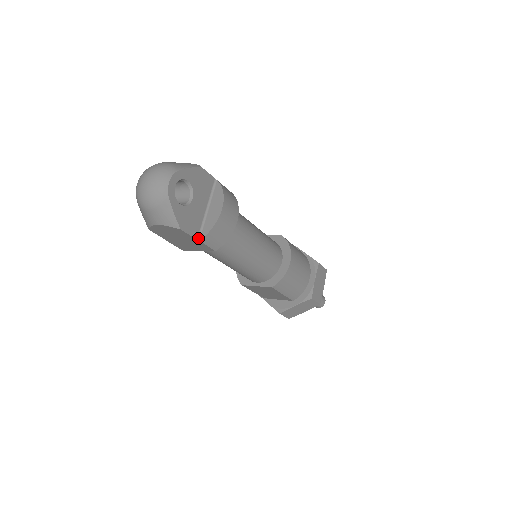
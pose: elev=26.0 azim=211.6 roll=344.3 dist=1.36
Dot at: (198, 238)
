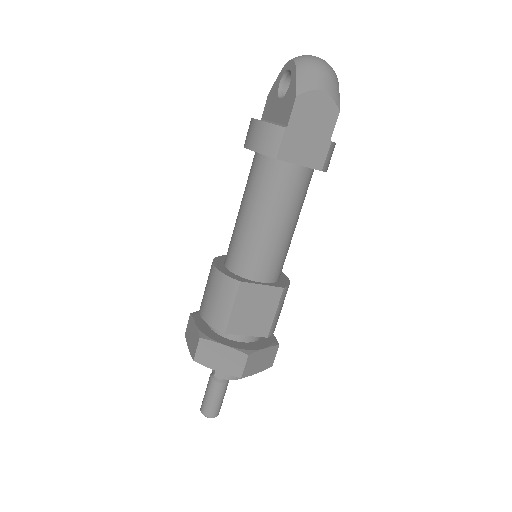
Dot at: (330, 139)
